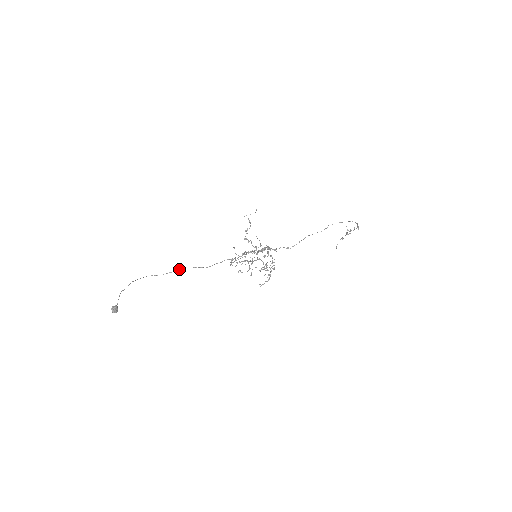
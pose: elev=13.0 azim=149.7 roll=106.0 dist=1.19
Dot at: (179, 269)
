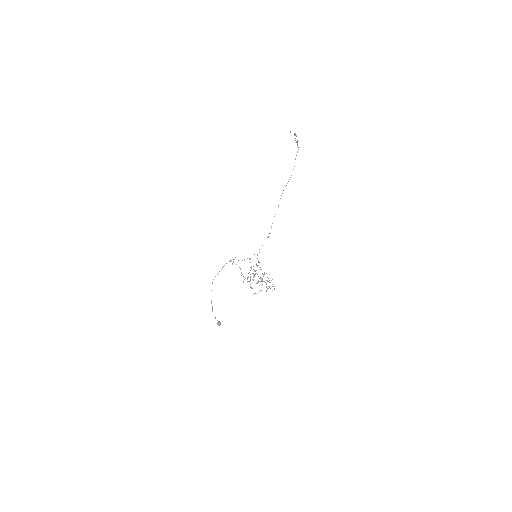
Dot at: (223, 266)
